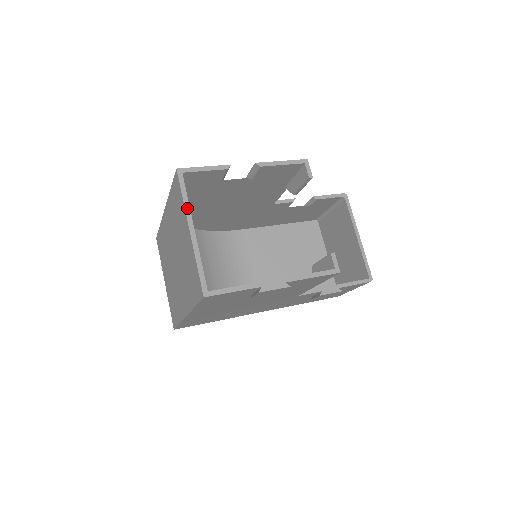
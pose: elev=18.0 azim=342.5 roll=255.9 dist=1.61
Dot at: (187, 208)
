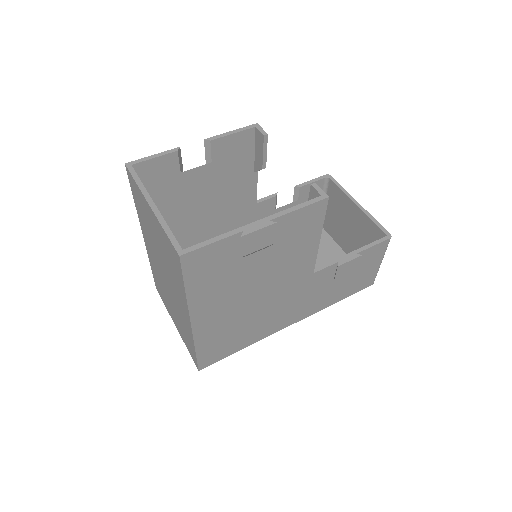
Dot at: (142, 189)
